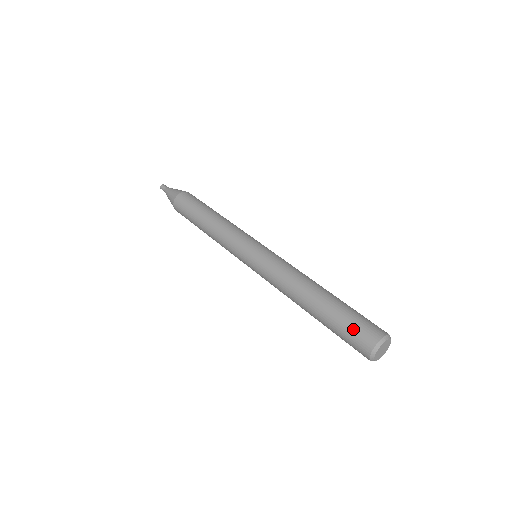
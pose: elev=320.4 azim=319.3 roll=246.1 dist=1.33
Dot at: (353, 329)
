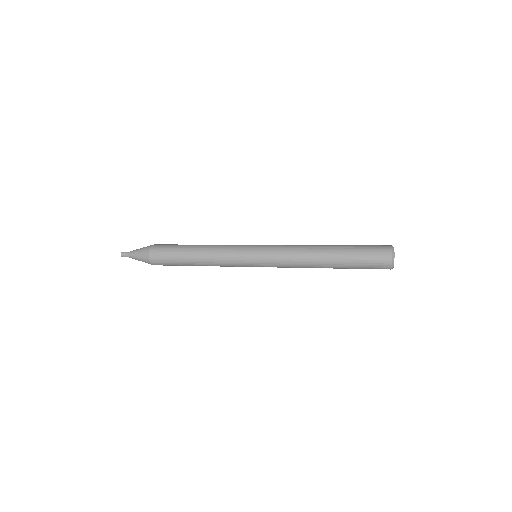
Dot at: (370, 250)
